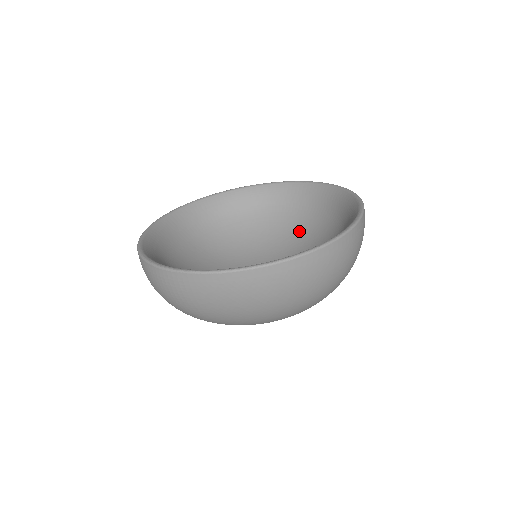
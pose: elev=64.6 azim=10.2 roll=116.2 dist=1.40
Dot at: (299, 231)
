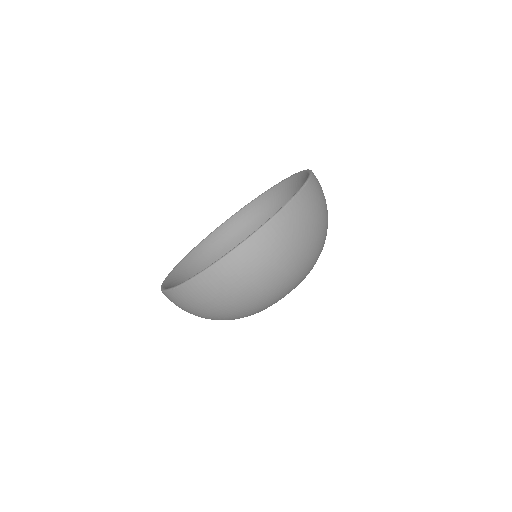
Dot at: occluded
